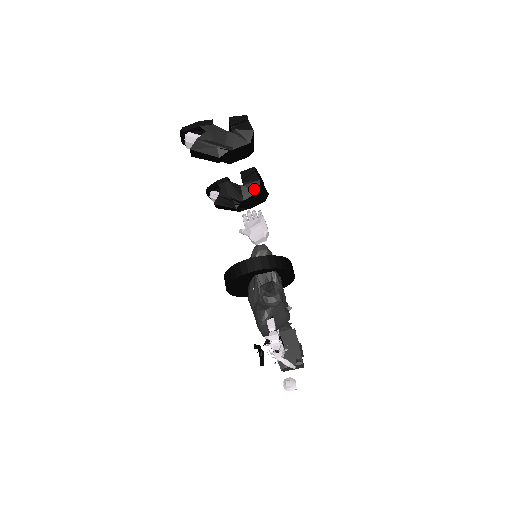
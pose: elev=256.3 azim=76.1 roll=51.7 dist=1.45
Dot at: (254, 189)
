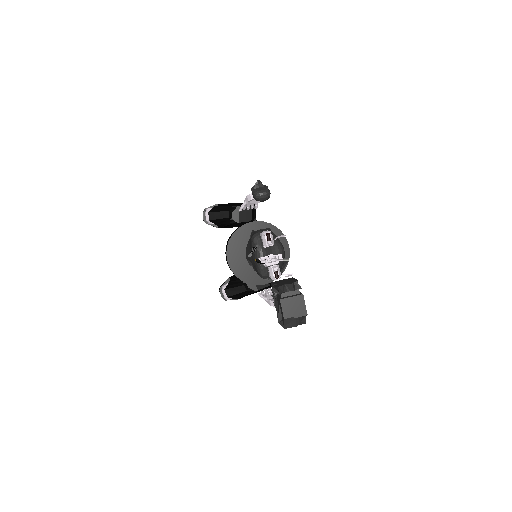
Dot at: occluded
